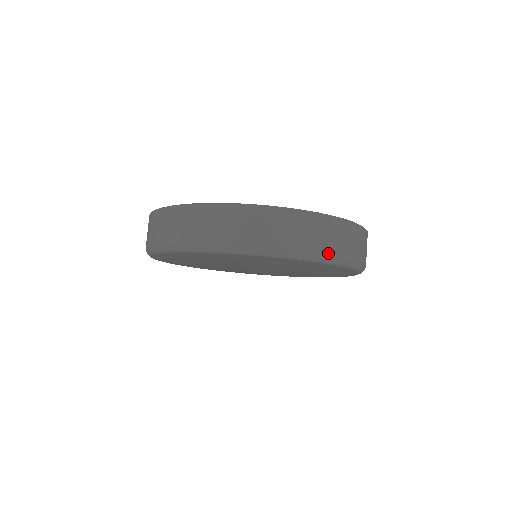
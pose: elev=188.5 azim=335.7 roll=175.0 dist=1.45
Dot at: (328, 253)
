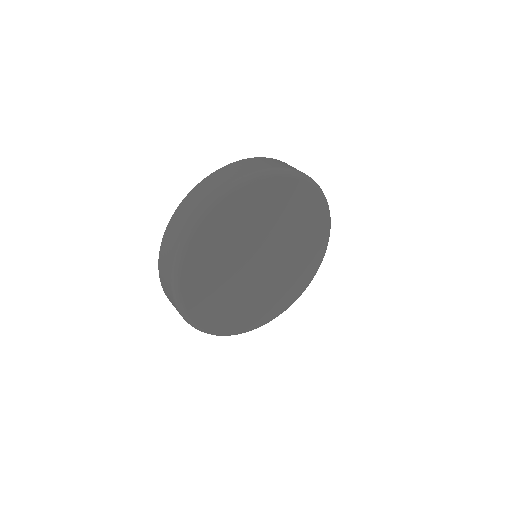
Dot at: (285, 167)
